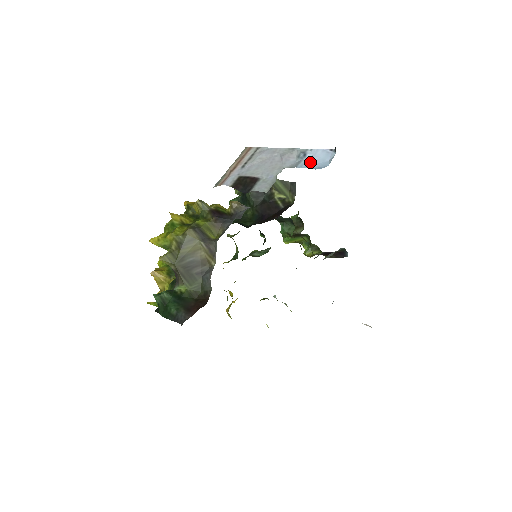
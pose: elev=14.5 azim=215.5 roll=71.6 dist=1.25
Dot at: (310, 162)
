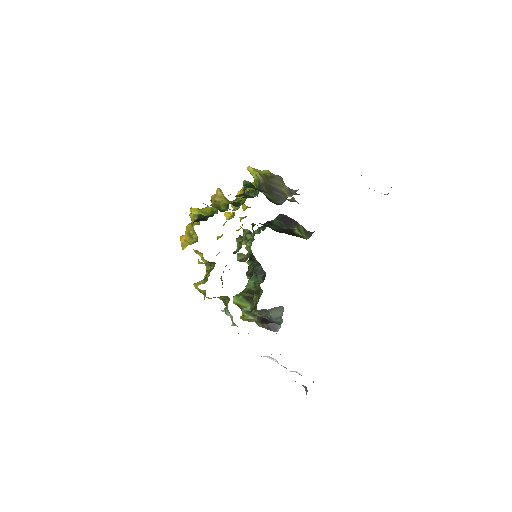
Dot at: occluded
